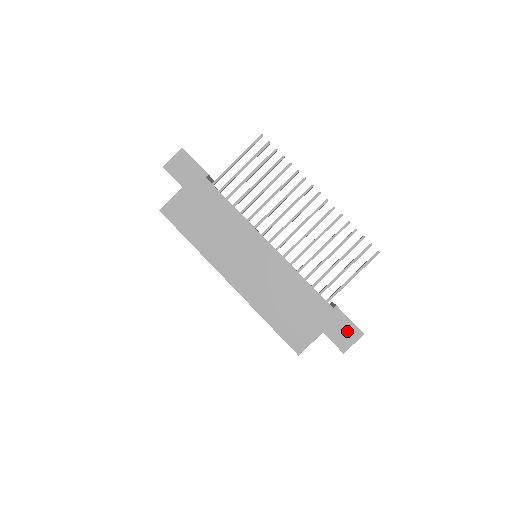
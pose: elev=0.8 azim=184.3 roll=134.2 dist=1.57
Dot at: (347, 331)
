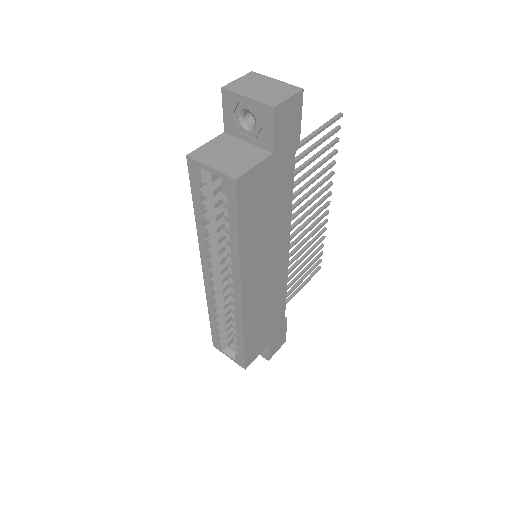
Dot at: (280, 341)
